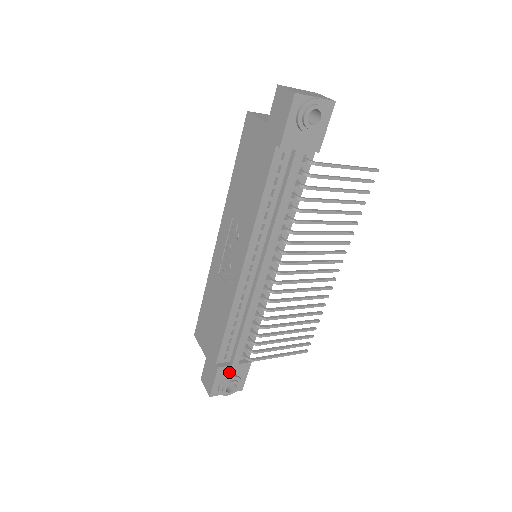
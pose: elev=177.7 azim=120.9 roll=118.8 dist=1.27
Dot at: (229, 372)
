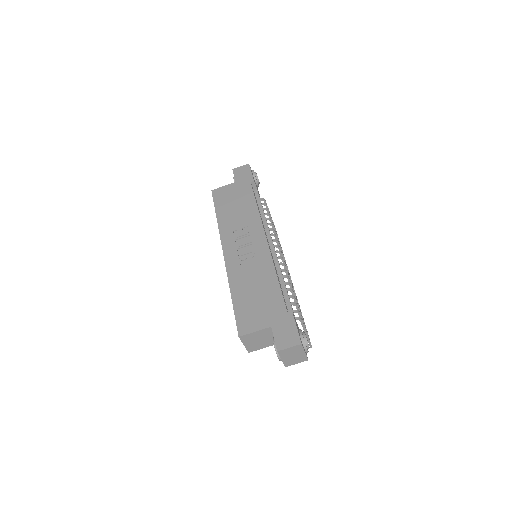
Dot at: occluded
